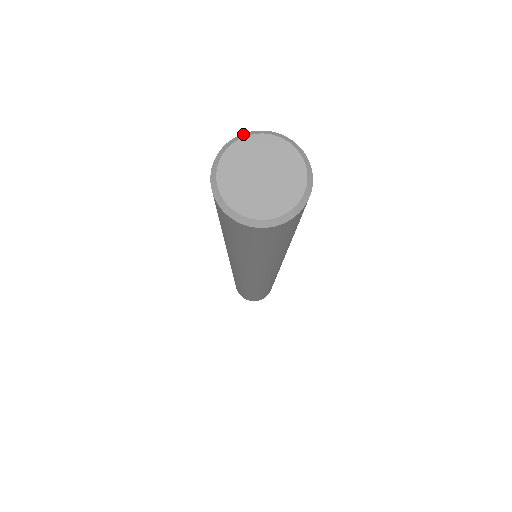
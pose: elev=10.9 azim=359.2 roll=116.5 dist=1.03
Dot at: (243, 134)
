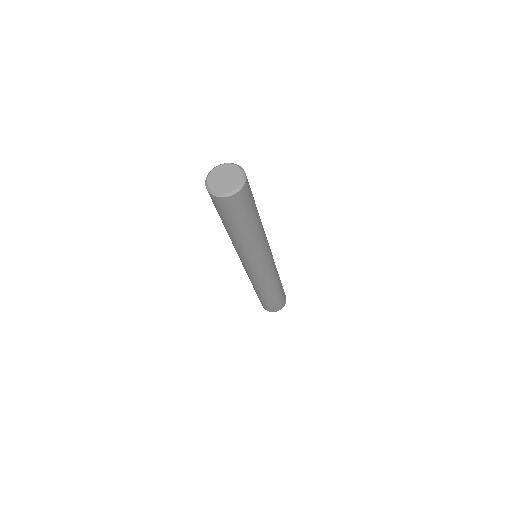
Dot at: (216, 166)
